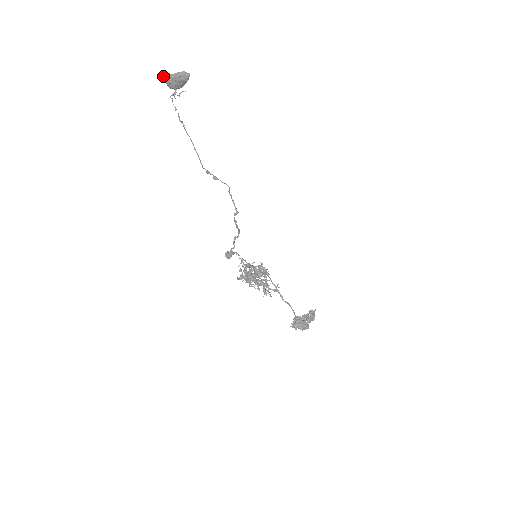
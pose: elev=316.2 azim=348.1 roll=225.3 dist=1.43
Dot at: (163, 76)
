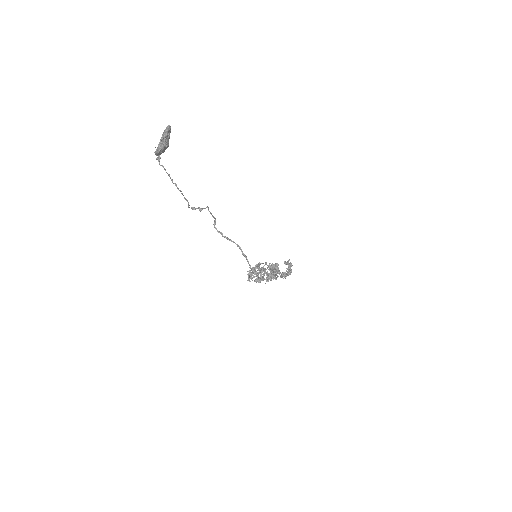
Dot at: (158, 152)
